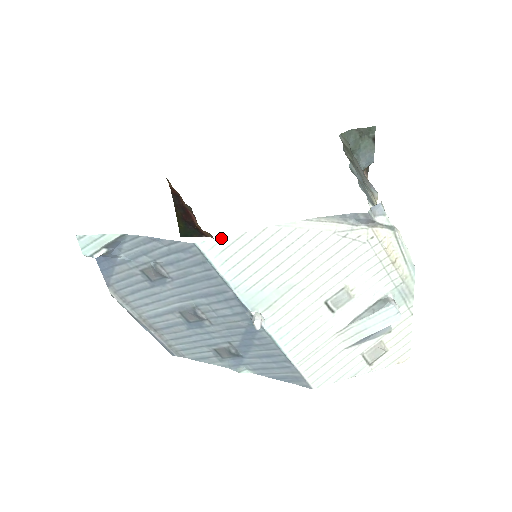
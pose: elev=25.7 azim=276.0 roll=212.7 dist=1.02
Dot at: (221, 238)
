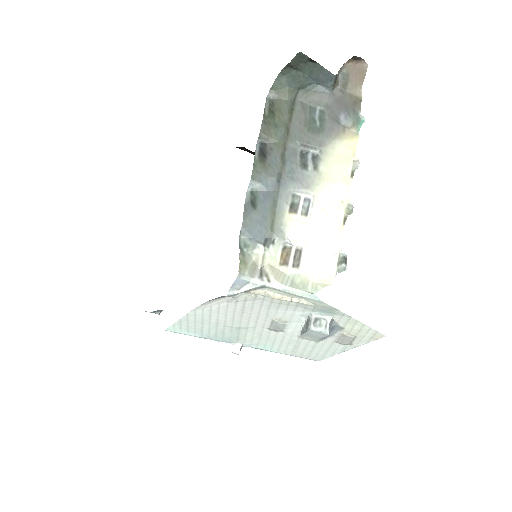
Dot at: (173, 325)
